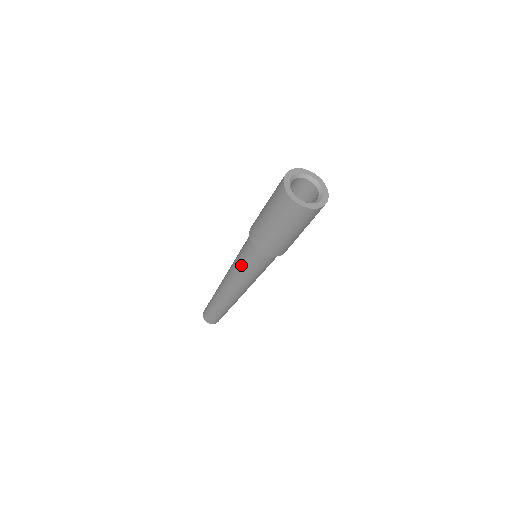
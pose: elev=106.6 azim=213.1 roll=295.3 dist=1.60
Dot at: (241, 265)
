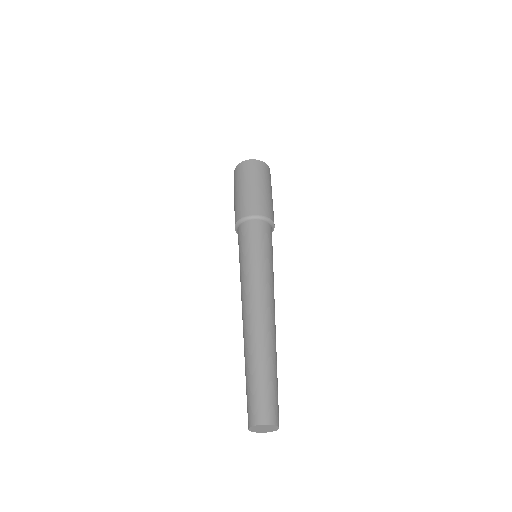
Dot at: (256, 252)
